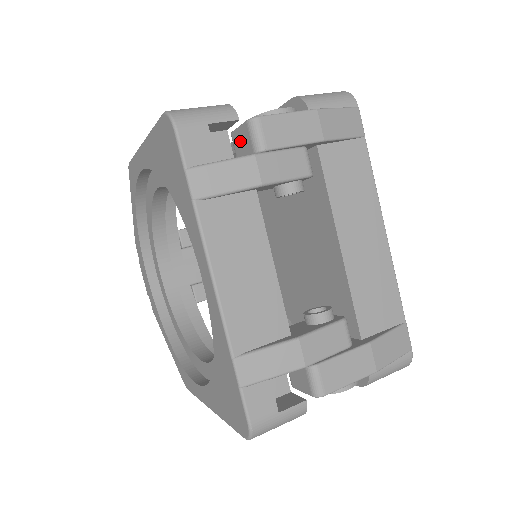
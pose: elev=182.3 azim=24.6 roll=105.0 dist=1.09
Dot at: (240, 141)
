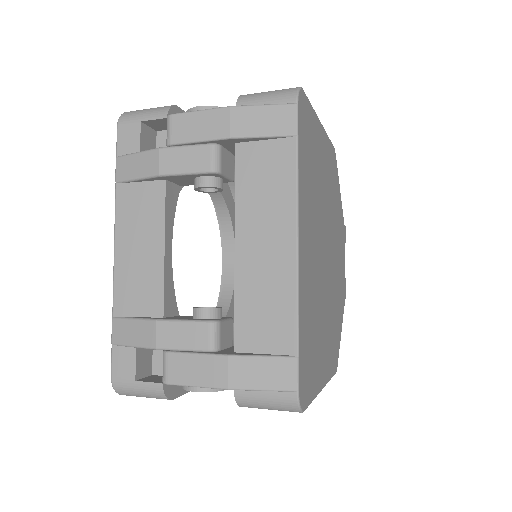
Dot at: occluded
